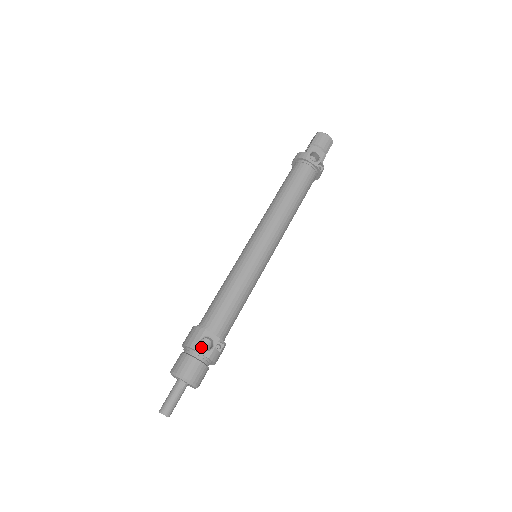
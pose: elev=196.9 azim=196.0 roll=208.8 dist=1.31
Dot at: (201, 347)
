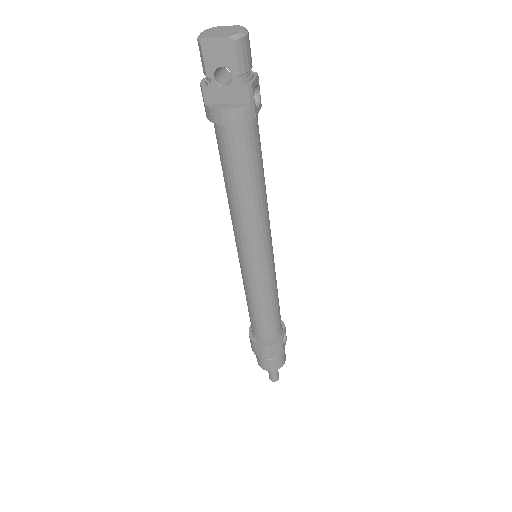
Dot at: (284, 345)
